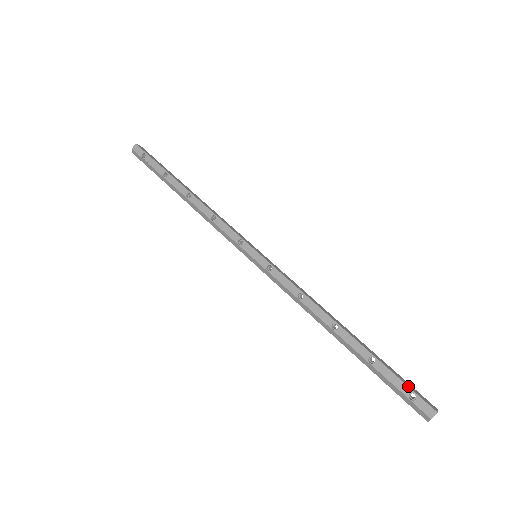
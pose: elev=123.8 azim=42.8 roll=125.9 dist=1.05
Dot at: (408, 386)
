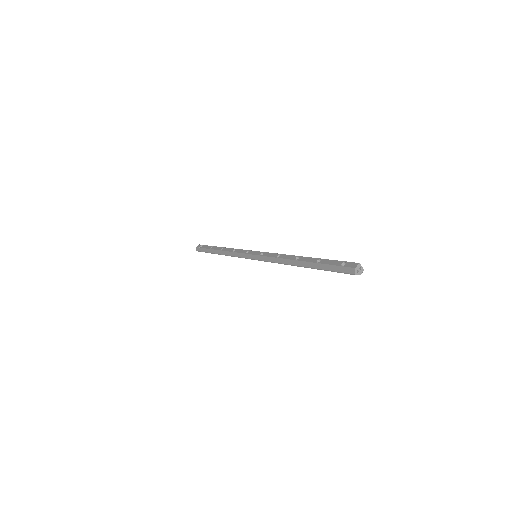
Dot at: (341, 261)
